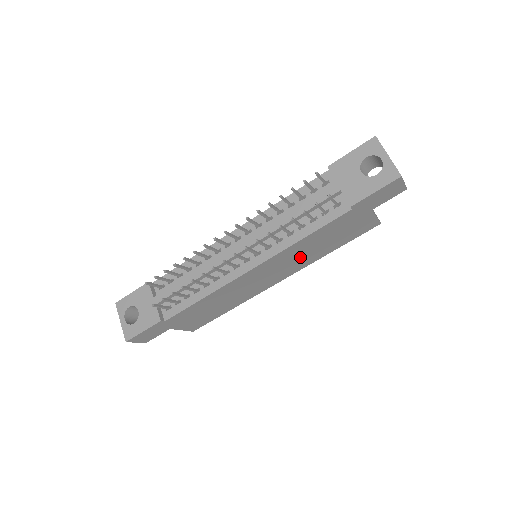
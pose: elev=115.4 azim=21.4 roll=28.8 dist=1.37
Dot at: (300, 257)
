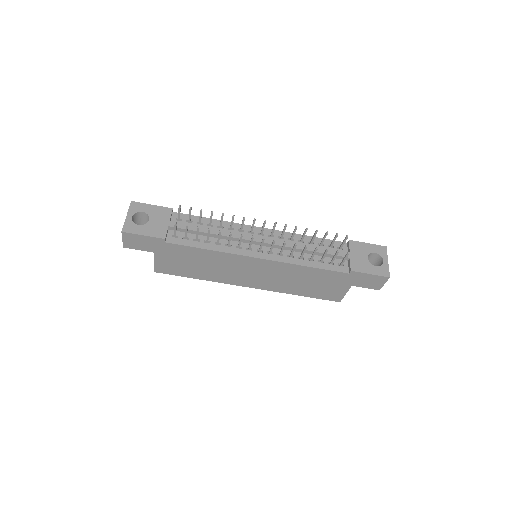
Dot at: (285, 280)
